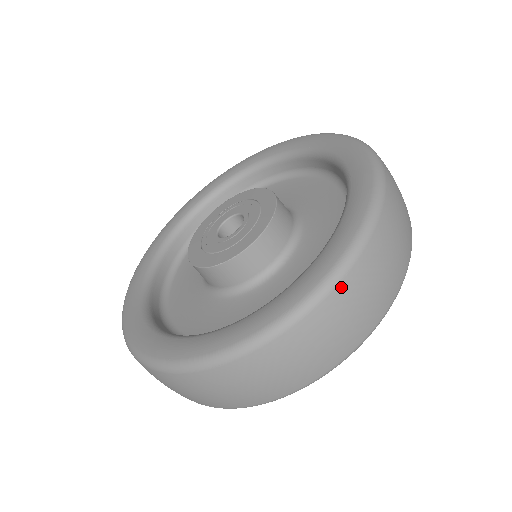
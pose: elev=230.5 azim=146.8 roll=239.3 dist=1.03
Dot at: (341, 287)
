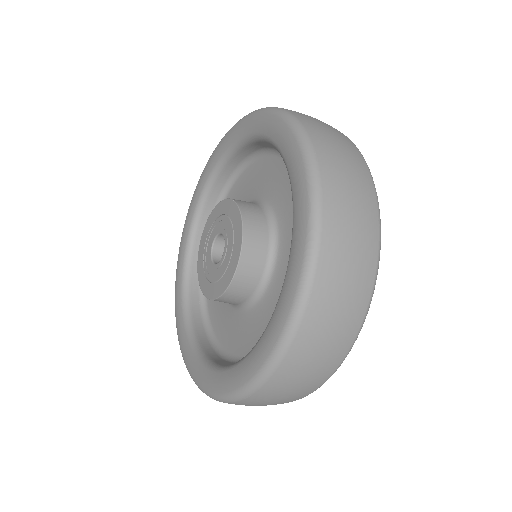
Dot at: (248, 399)
